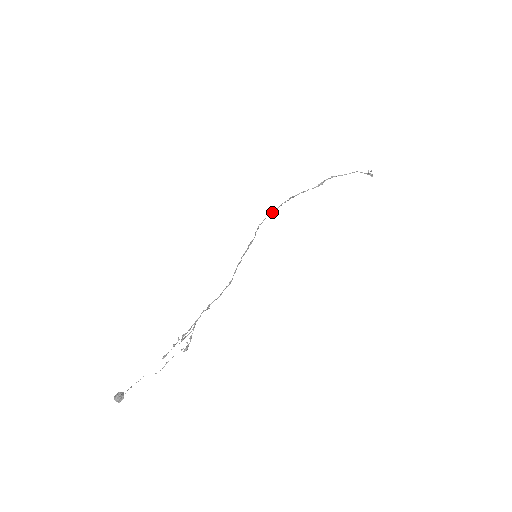
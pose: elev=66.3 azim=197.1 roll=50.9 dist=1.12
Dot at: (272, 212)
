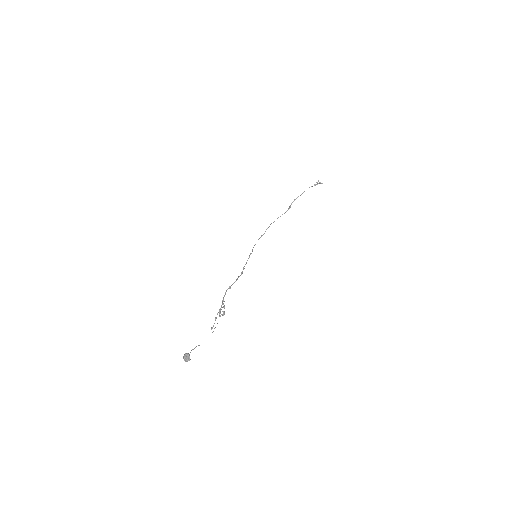
Dot at: (261, 236)
